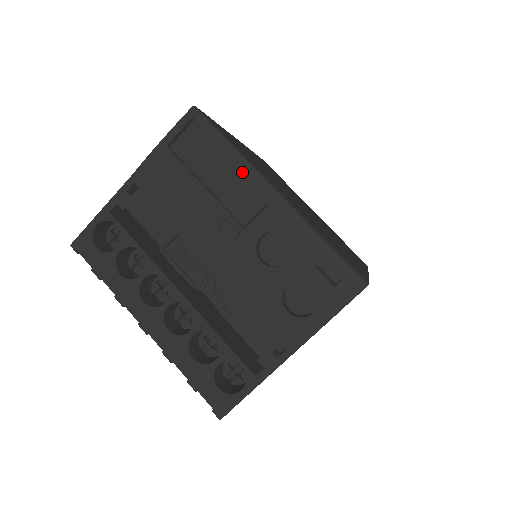
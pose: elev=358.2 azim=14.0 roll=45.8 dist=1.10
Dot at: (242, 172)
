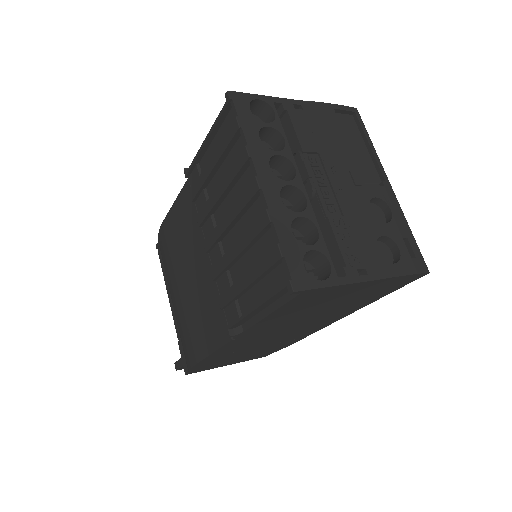
Dot at: (371, 160)
